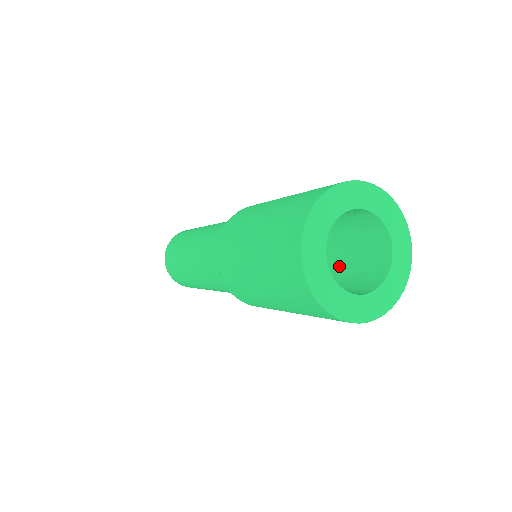
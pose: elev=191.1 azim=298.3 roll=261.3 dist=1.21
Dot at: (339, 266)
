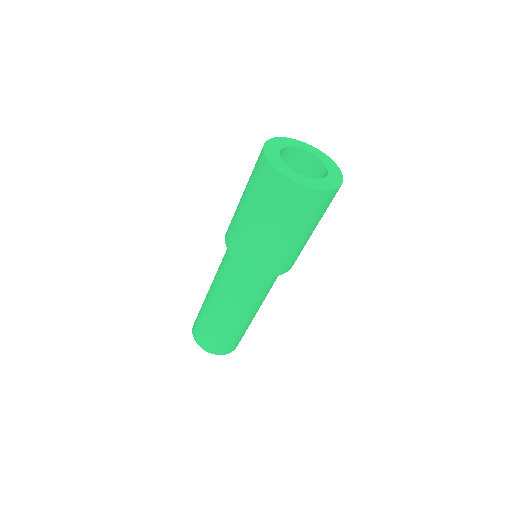
Dot at: occluded
